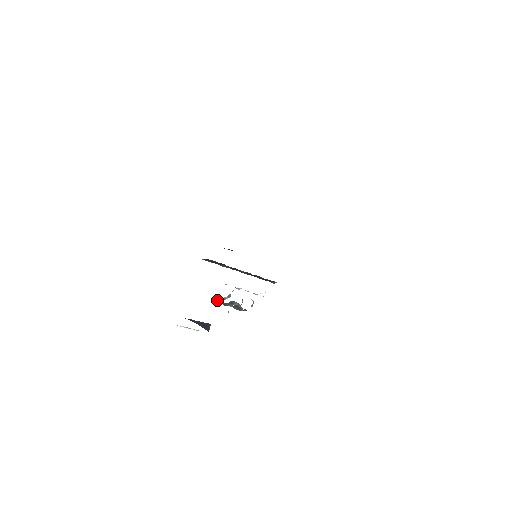
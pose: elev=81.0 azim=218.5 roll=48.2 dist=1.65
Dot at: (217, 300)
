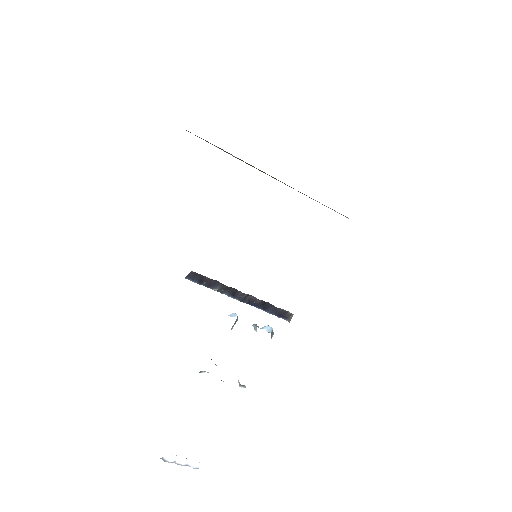
Dot at: occluded
